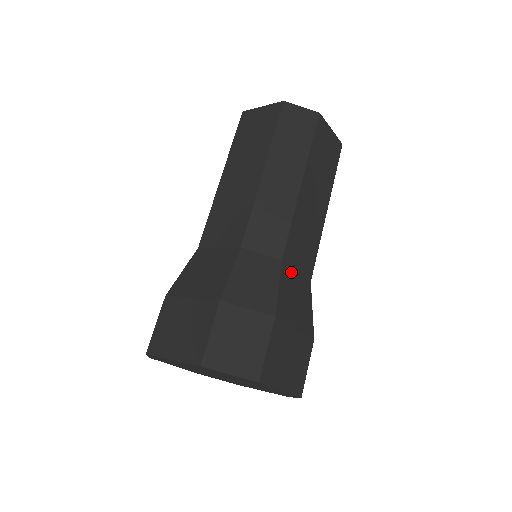
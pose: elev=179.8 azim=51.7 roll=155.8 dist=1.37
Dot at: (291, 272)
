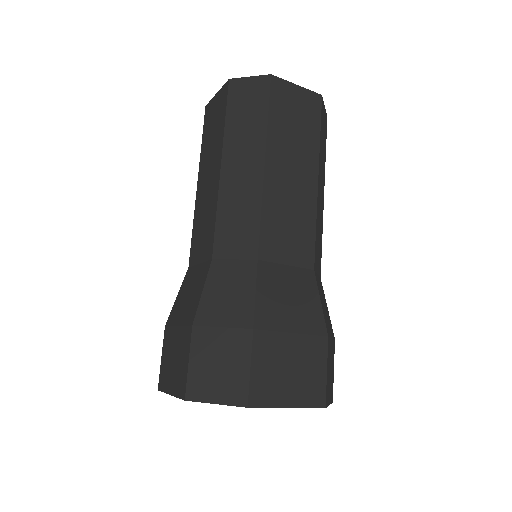
Dot at: (276, 269)
